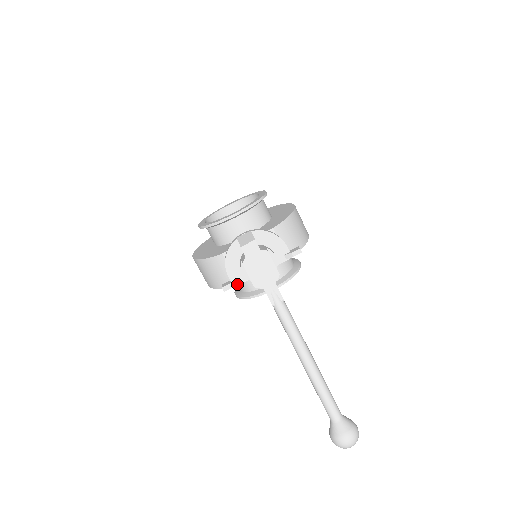
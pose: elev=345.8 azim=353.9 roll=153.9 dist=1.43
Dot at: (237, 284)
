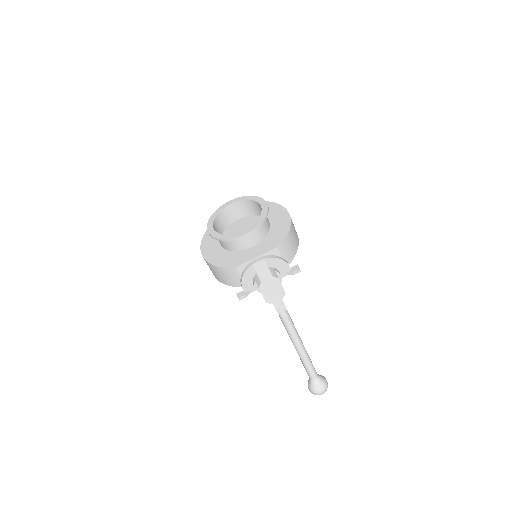
Dot at: occluded
